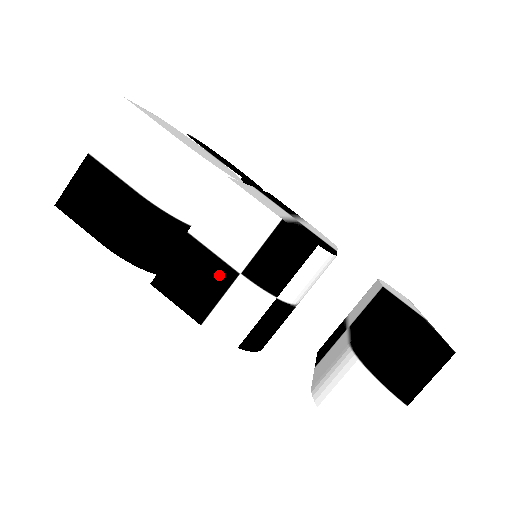
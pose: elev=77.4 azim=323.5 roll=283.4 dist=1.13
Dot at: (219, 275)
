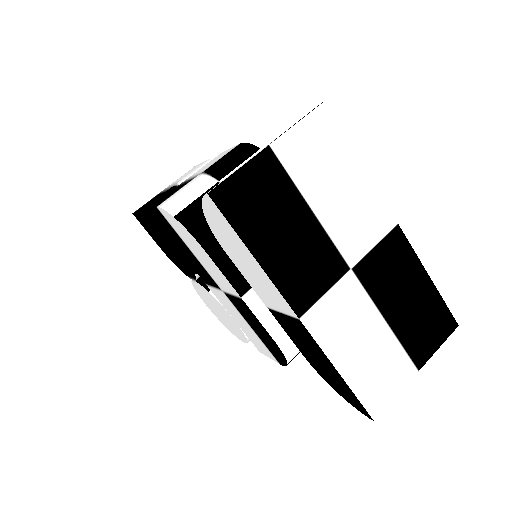
Dot at: (187, 182)
